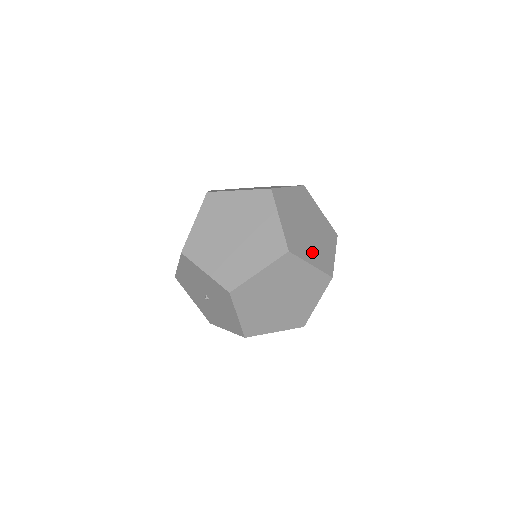
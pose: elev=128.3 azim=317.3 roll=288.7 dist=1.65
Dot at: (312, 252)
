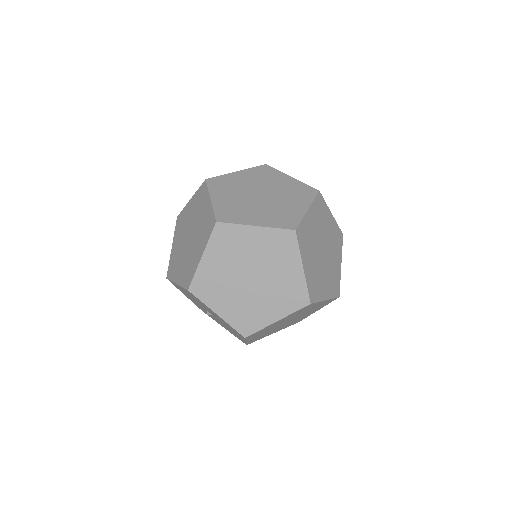
Dot at: (261, 215)
